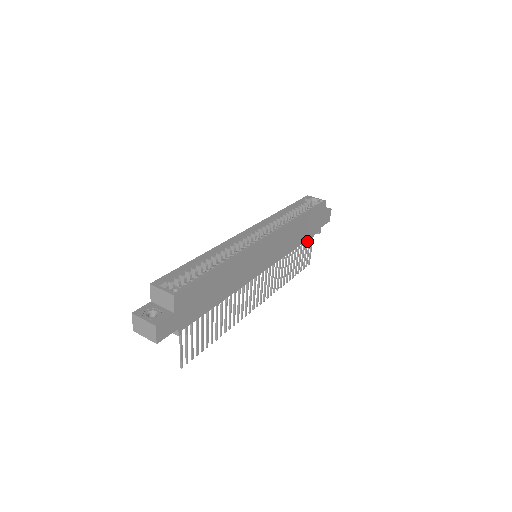
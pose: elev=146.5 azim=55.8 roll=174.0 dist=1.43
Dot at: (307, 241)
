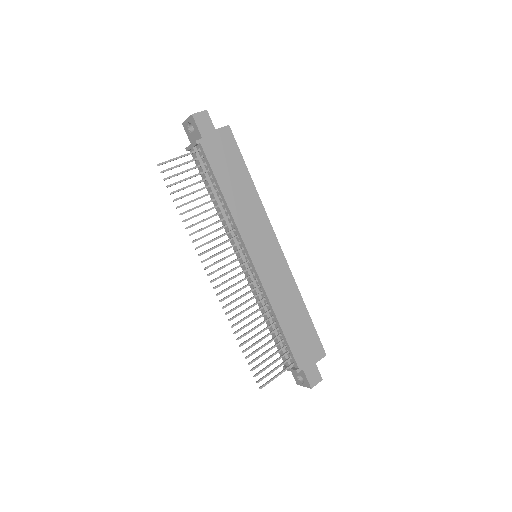
Dot at: (283, 355)
